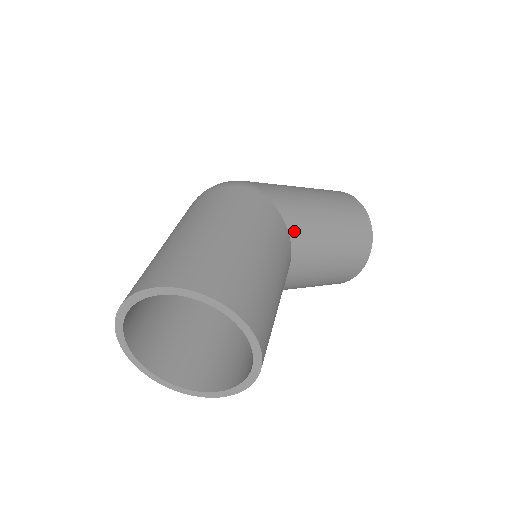
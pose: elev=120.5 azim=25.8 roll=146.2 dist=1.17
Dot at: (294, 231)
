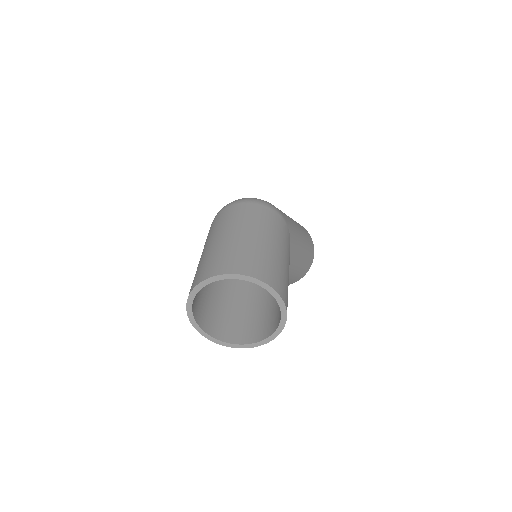
Dot at: (291, 253)
